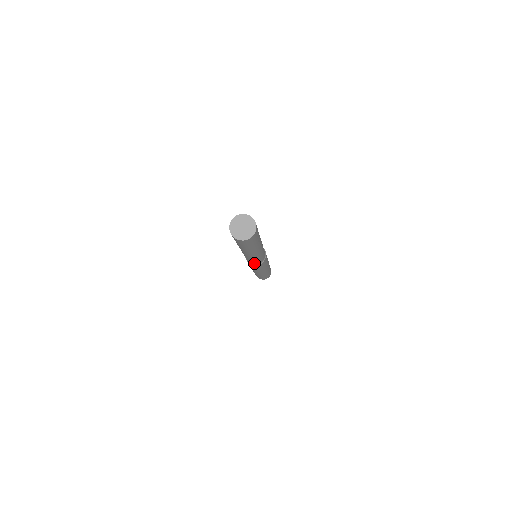
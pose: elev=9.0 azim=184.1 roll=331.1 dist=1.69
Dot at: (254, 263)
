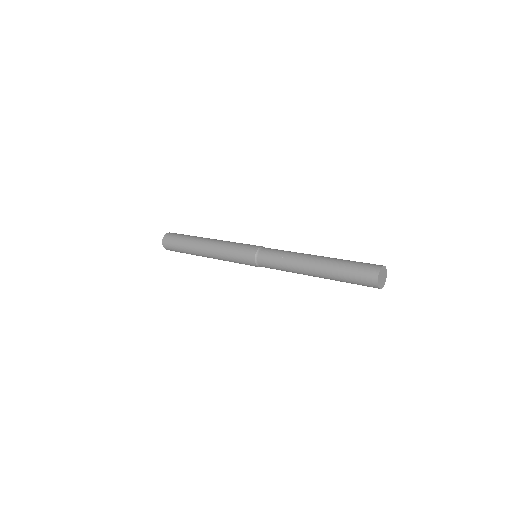
Dot at: (267, 267)
